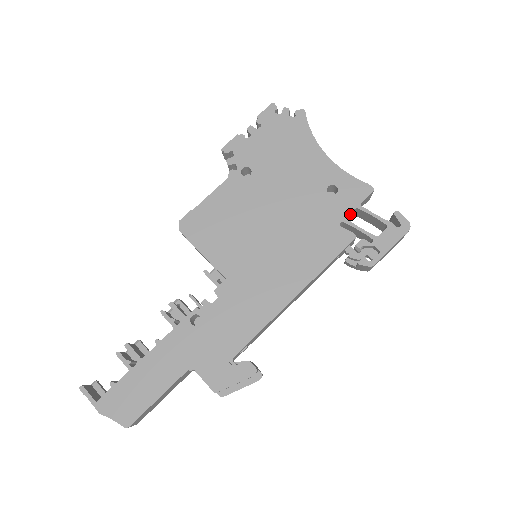
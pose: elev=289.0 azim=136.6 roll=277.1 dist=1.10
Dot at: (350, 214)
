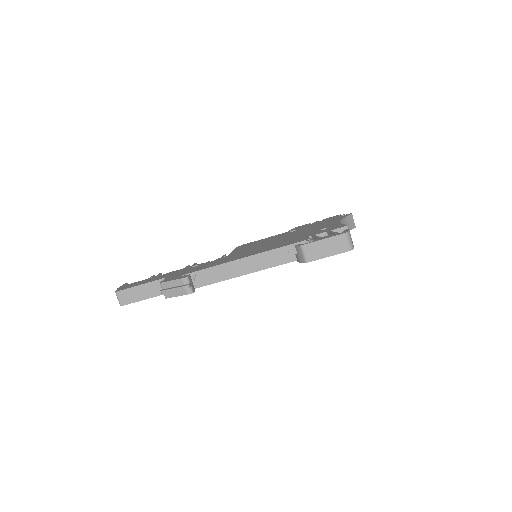
Dot at: occluded
